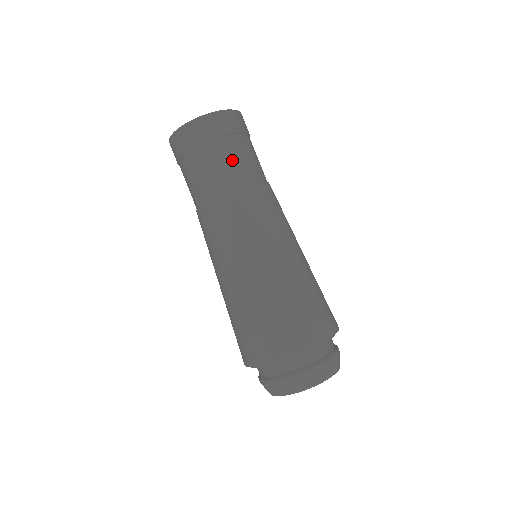
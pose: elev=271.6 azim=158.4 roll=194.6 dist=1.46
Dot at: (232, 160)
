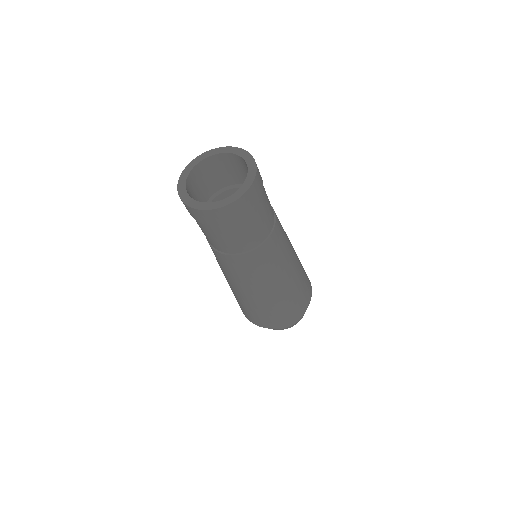
Dot at: (213, 238)
